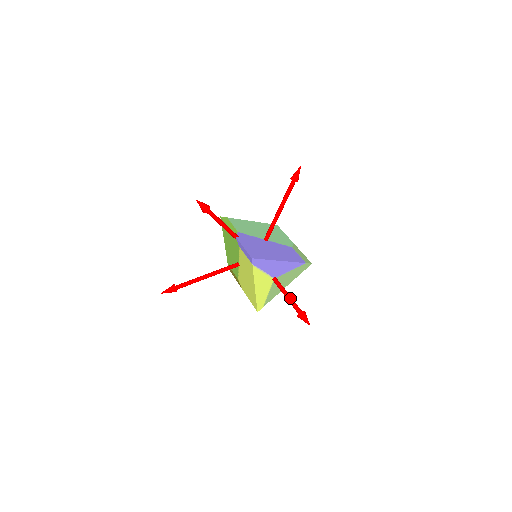
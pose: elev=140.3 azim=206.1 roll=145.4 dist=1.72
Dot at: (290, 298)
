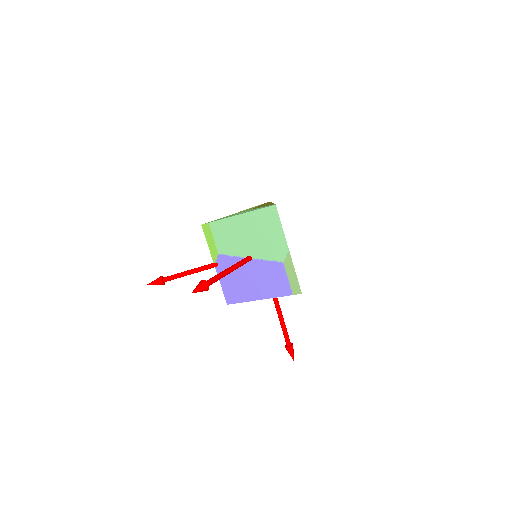
Dot at: (281, 325)
